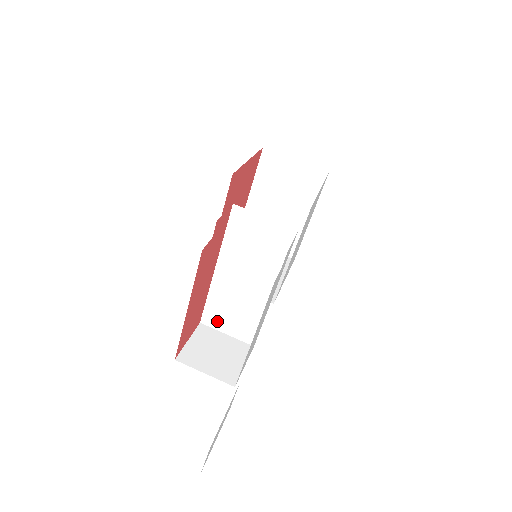
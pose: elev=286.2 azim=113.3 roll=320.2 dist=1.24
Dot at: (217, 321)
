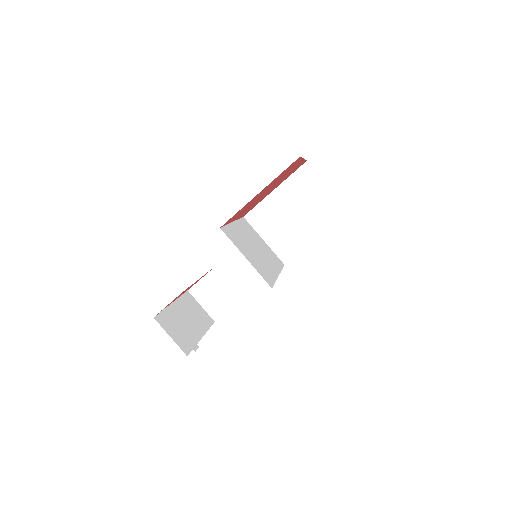
Dot at: occluded
